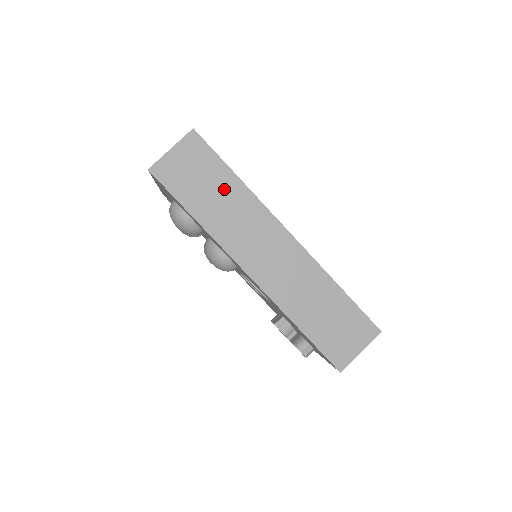
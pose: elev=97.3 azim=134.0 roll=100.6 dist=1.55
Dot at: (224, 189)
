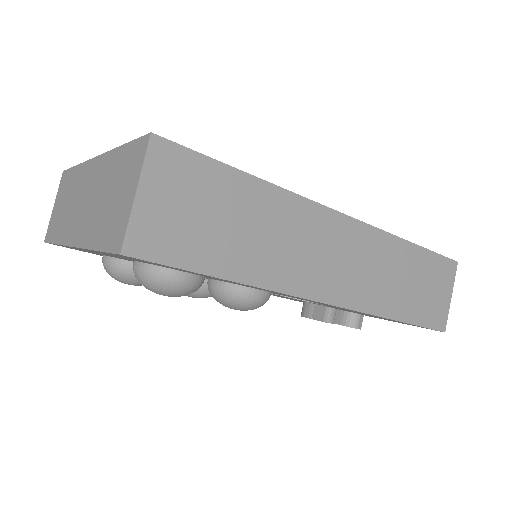
Dot at: (248, 208)
